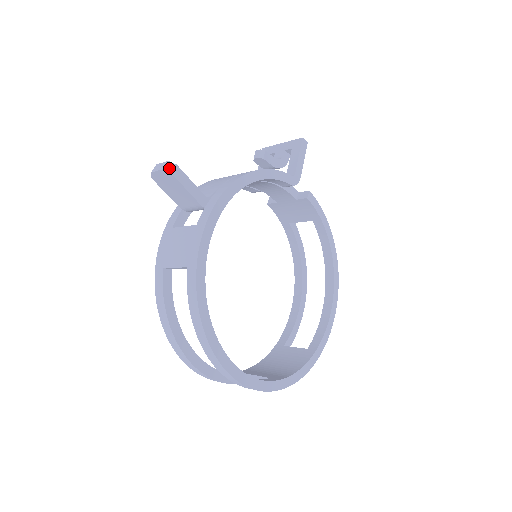
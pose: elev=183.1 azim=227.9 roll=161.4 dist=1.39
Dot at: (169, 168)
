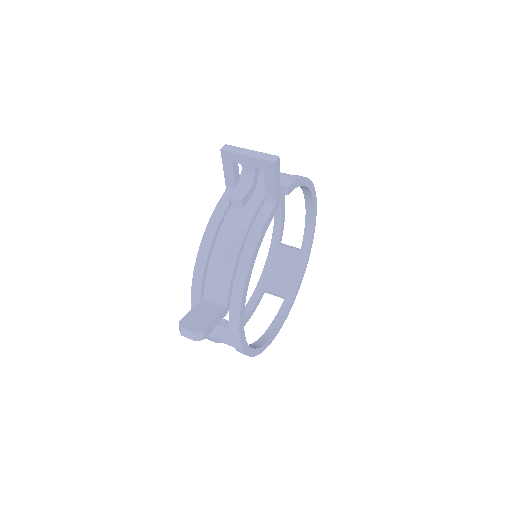
Dot at: (200, 338)
